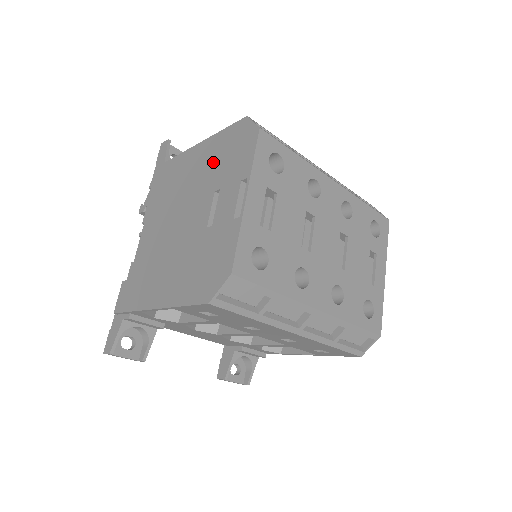
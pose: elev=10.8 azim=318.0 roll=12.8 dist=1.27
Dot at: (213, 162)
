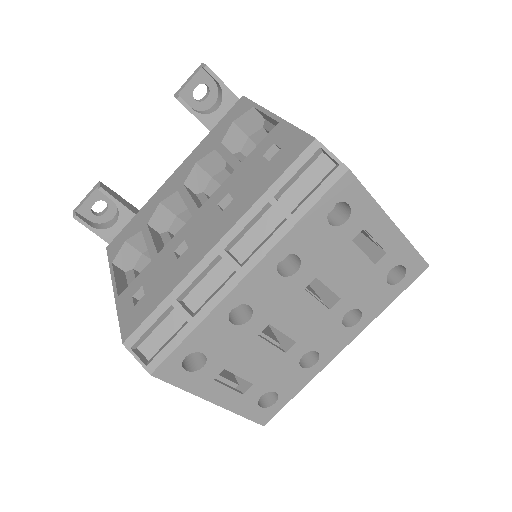
Dot at: occluded
